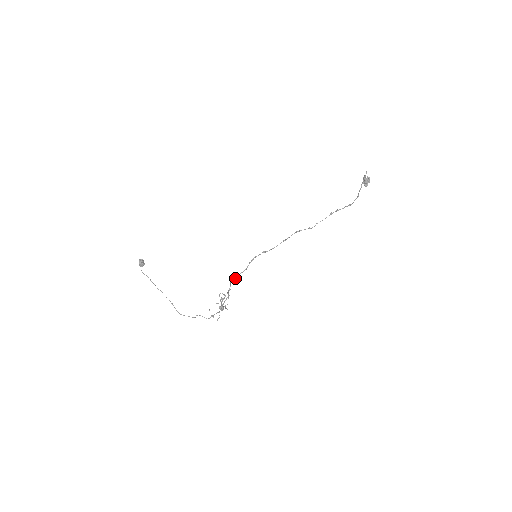
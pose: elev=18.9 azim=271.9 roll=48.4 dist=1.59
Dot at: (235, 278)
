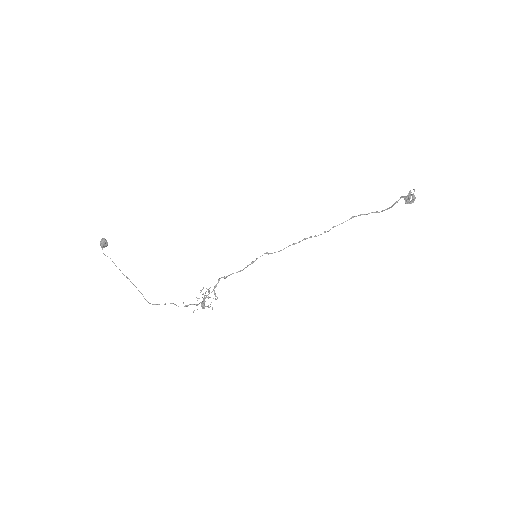
Dot at: occluded
